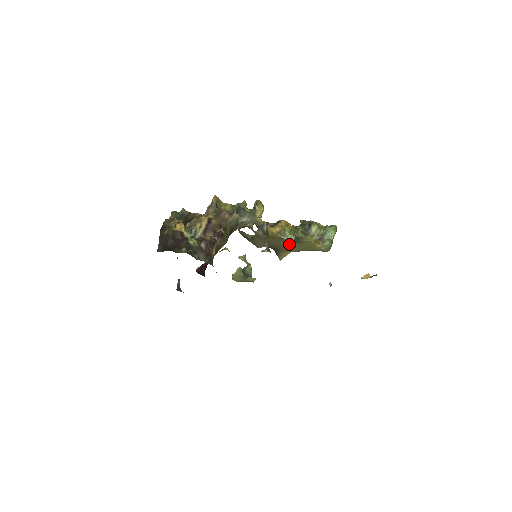
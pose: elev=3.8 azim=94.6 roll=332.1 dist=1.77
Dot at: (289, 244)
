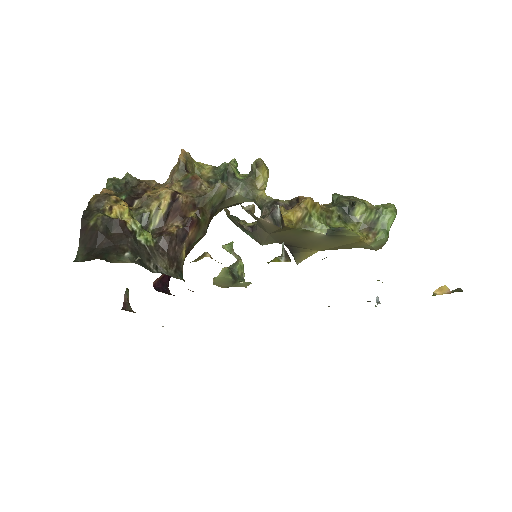
Dot at: (317, 239)
